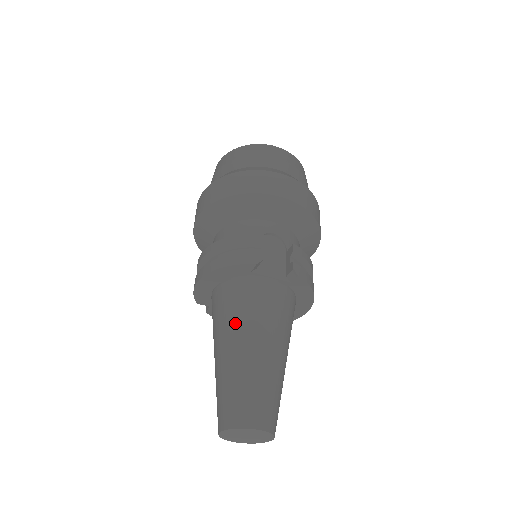
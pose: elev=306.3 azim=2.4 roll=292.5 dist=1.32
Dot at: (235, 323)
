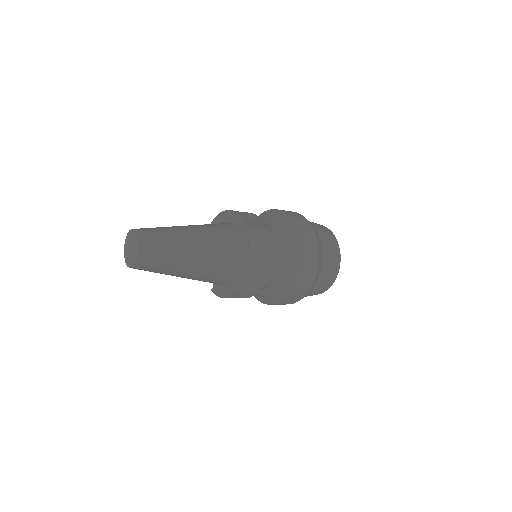
Dot at: (198, 225)
